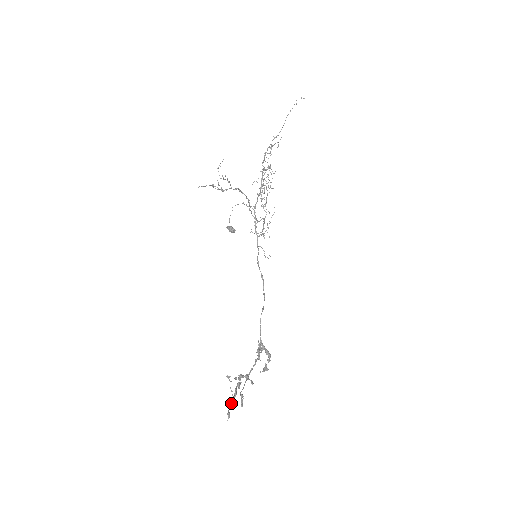
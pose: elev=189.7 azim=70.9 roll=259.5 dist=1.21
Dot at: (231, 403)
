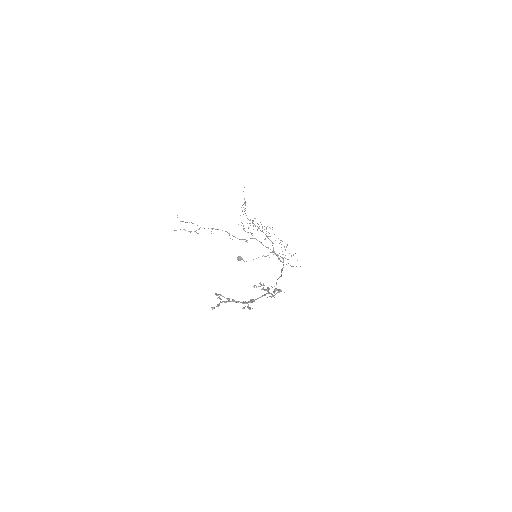
Dot at: (218, 305)
